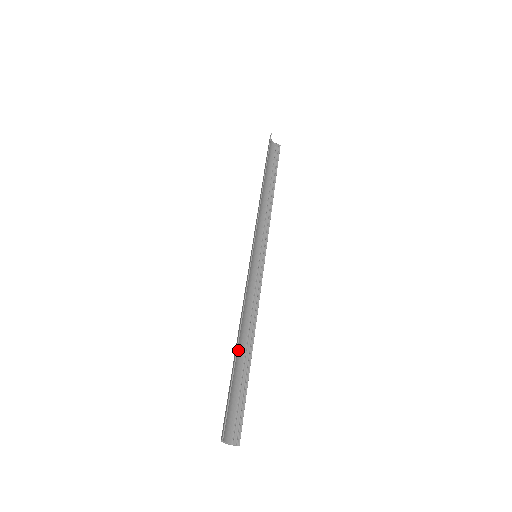
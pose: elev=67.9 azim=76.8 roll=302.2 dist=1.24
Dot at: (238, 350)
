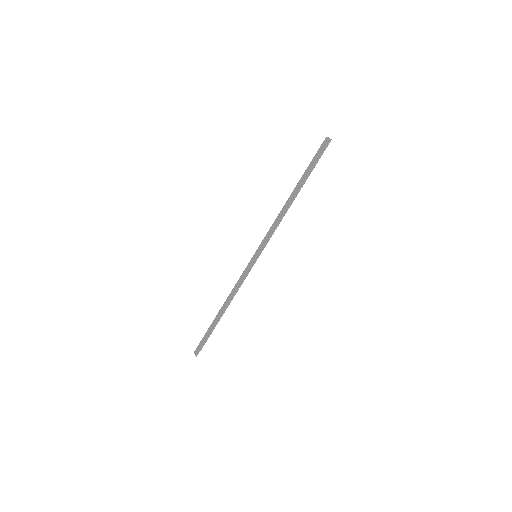
Dot at: (219, 315)
